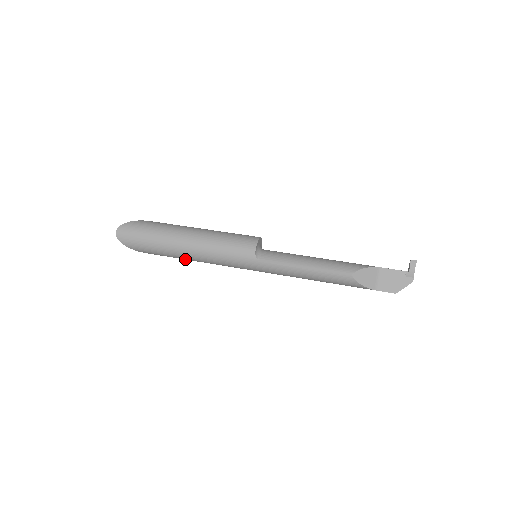
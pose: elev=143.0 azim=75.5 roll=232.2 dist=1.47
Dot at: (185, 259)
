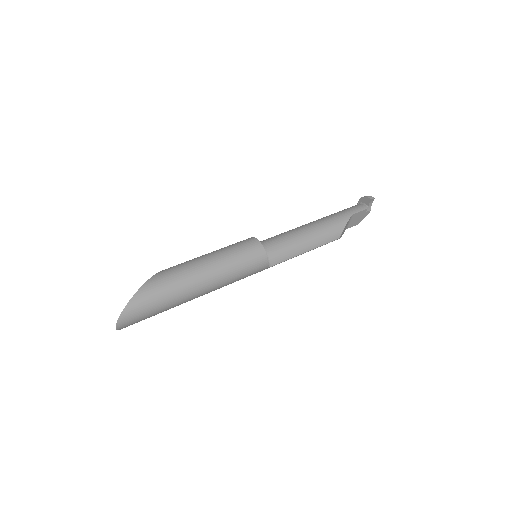
Dot at: occluded
